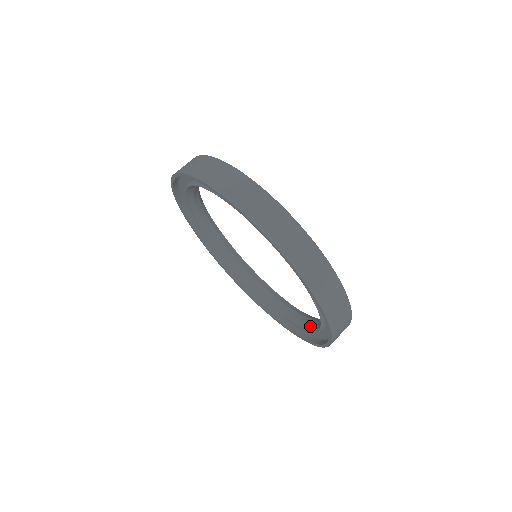
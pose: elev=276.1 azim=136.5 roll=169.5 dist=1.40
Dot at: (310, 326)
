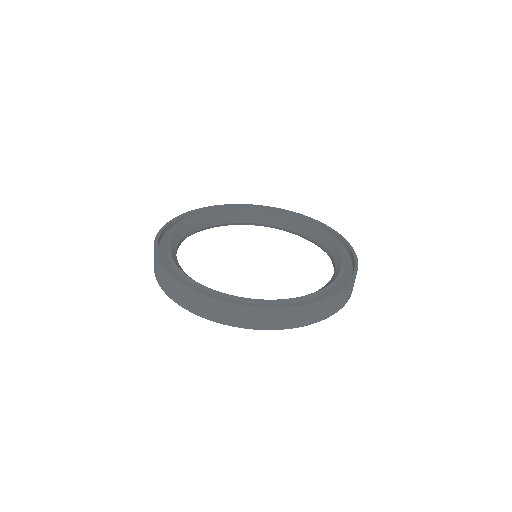
Dot at: occluded
